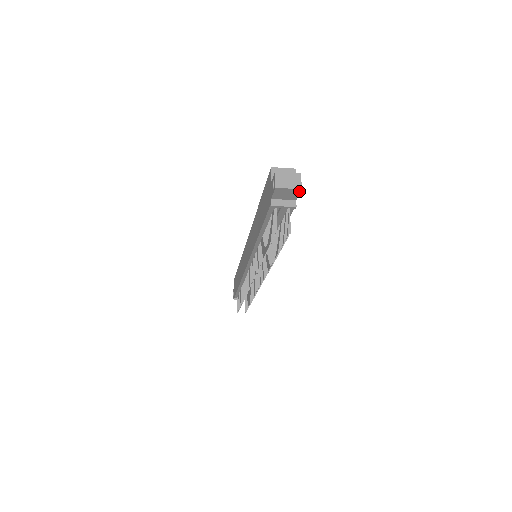
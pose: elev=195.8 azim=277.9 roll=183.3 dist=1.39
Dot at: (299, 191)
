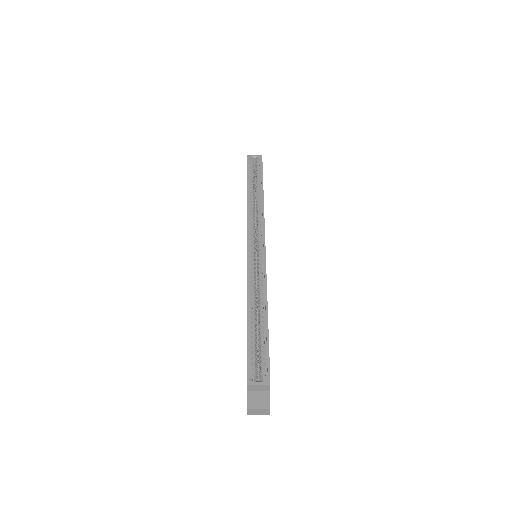
Dot at: occluded
